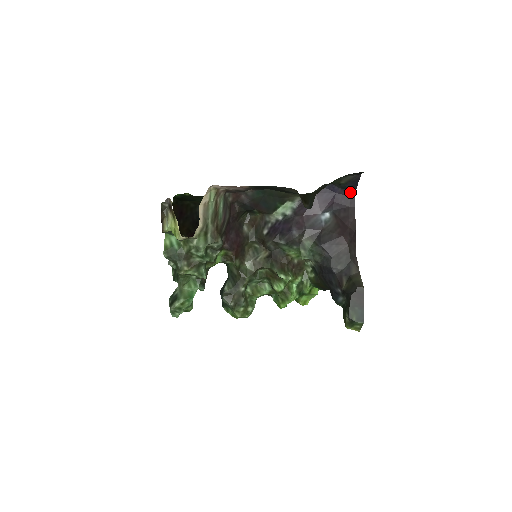
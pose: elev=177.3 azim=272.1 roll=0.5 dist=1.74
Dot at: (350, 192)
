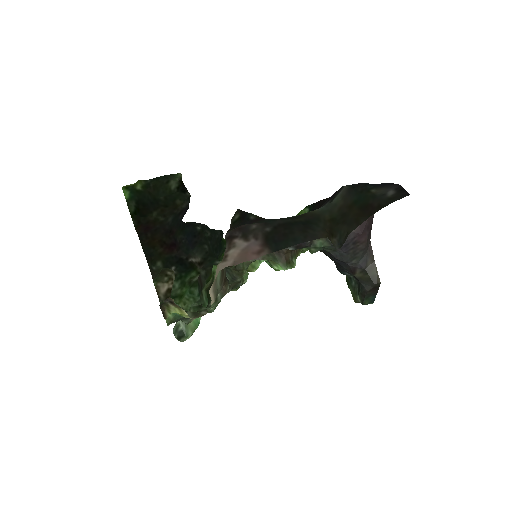
Dot at: occluded
